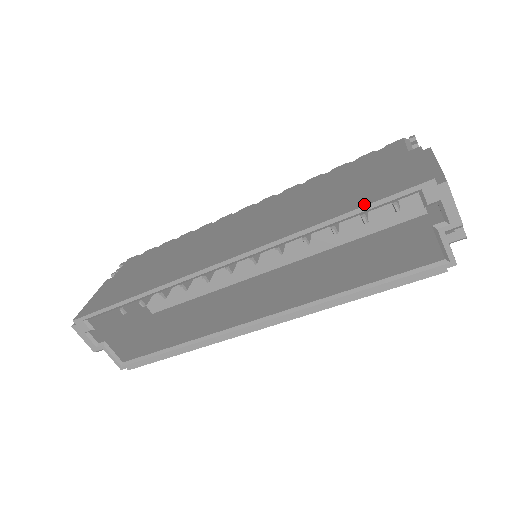
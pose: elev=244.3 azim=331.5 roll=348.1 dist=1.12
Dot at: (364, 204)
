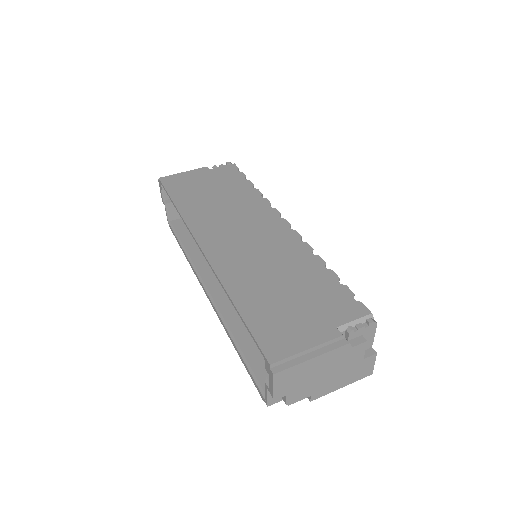
Dot at: (248, 323)
